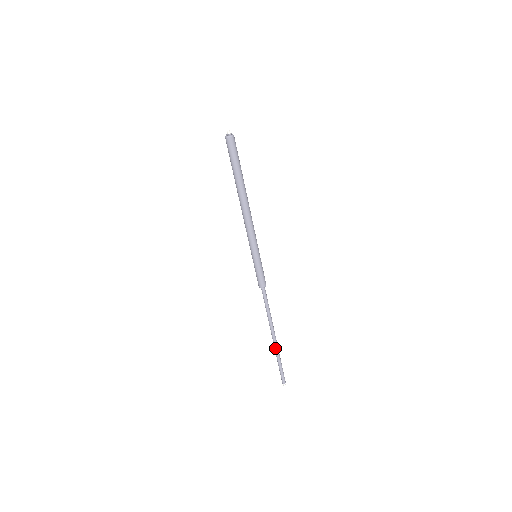
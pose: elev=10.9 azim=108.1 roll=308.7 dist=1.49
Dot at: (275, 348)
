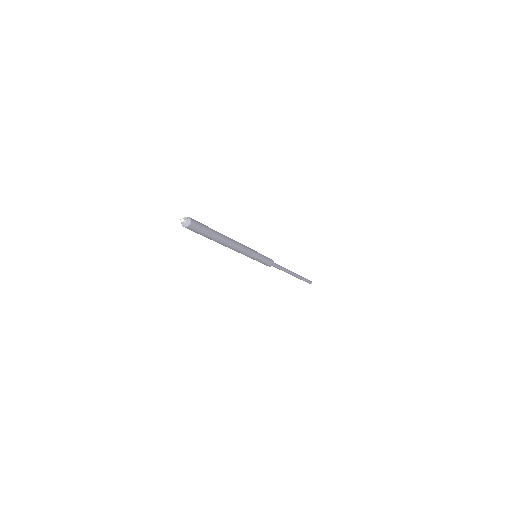
Dot at: occluded
